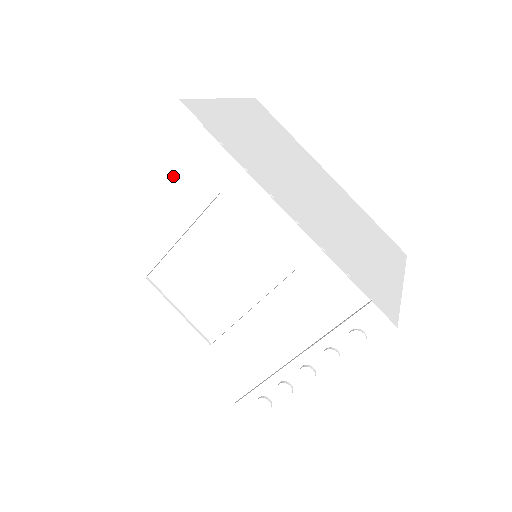
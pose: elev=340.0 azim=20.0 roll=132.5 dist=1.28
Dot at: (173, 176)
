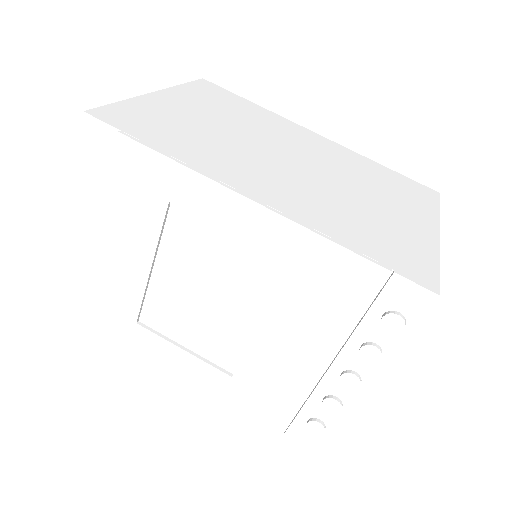
Dot at: (114, 202)
